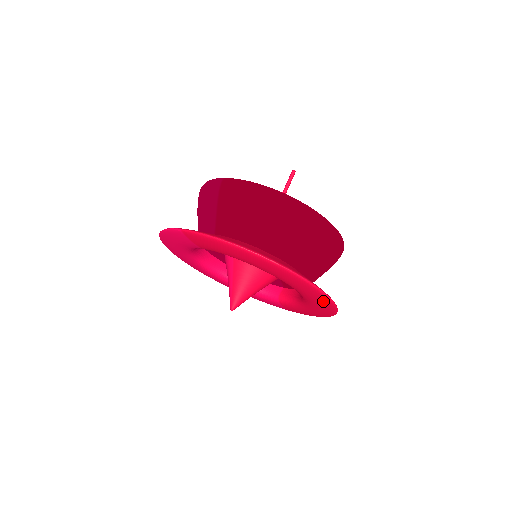
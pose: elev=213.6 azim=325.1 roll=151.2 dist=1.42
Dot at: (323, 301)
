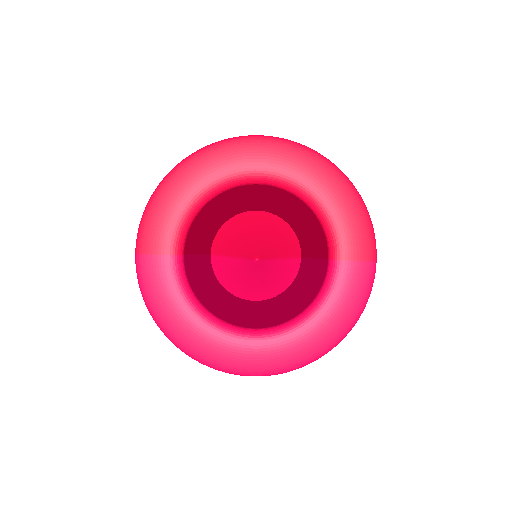
Dot at: (279, 149)
